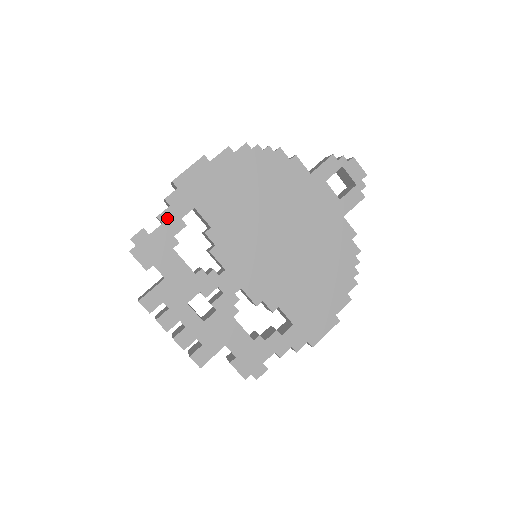
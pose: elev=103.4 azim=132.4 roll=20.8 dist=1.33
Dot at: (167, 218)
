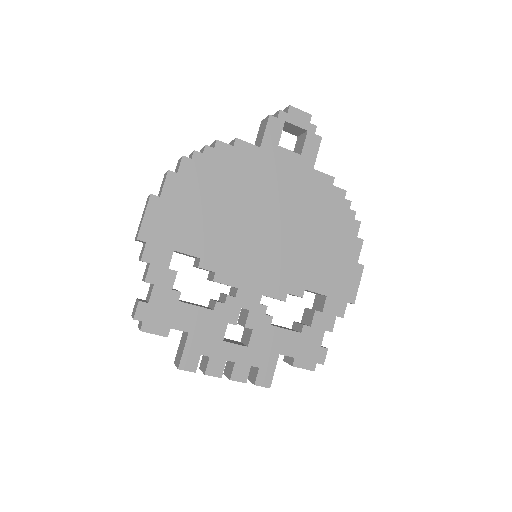
Dot at: (155, 277)
